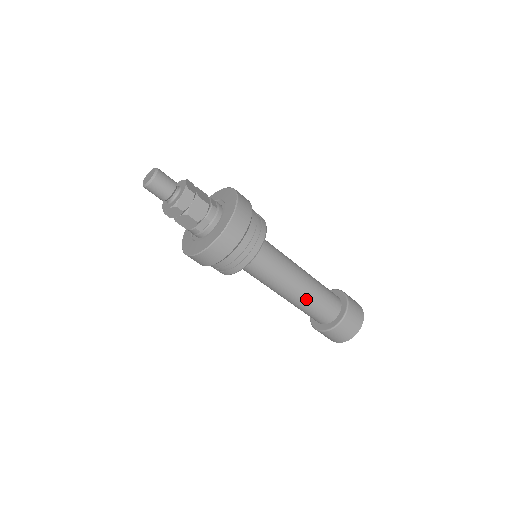
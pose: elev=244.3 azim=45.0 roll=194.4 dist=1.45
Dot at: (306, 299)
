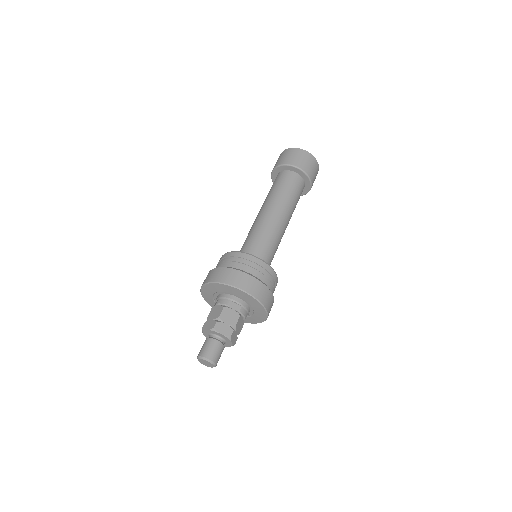
Dot at: occluded
